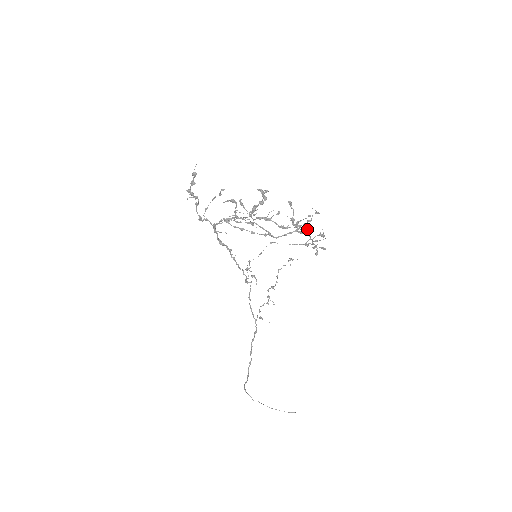
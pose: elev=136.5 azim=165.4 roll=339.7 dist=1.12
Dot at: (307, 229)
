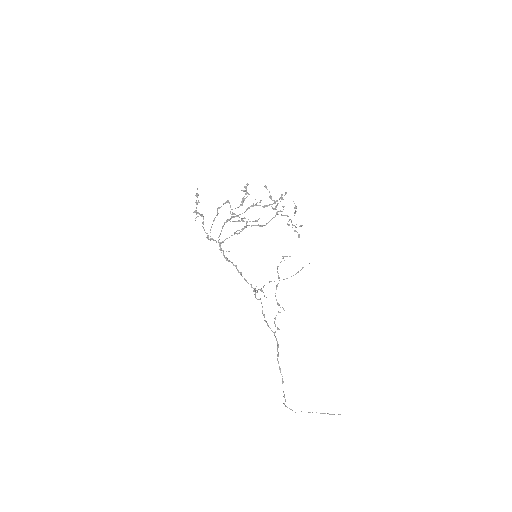
Dot at: (283, 206)
